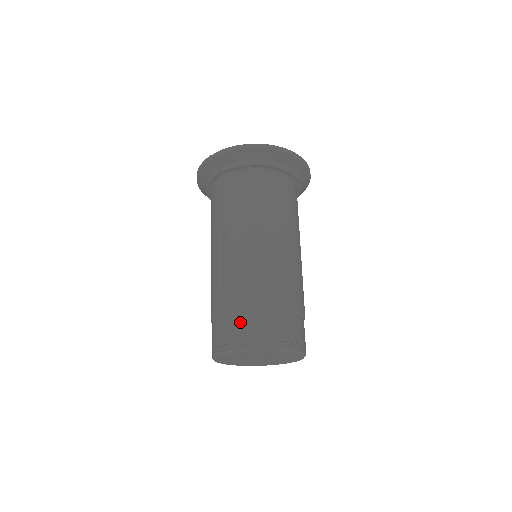
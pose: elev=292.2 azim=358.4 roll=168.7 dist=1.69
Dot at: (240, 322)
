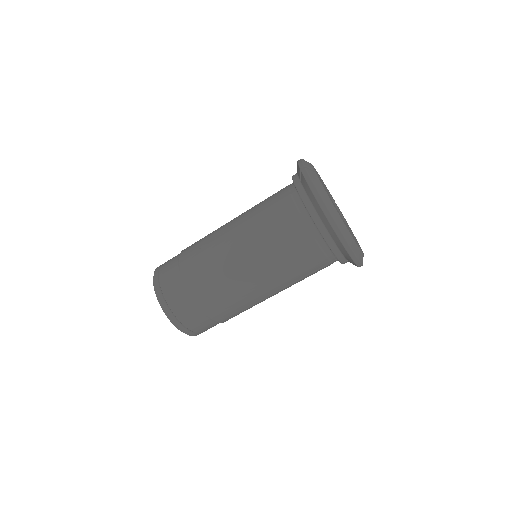
Dot at: (173, 278)
